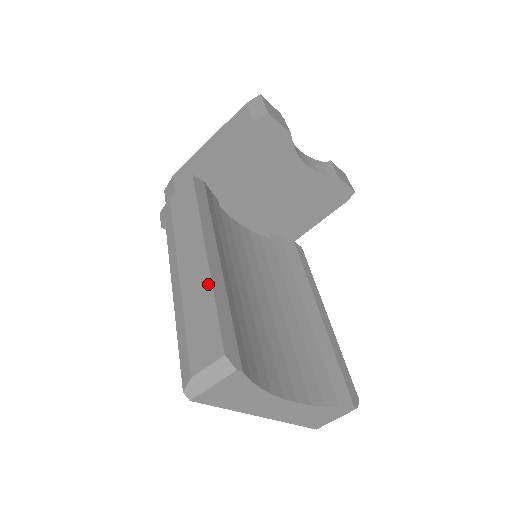
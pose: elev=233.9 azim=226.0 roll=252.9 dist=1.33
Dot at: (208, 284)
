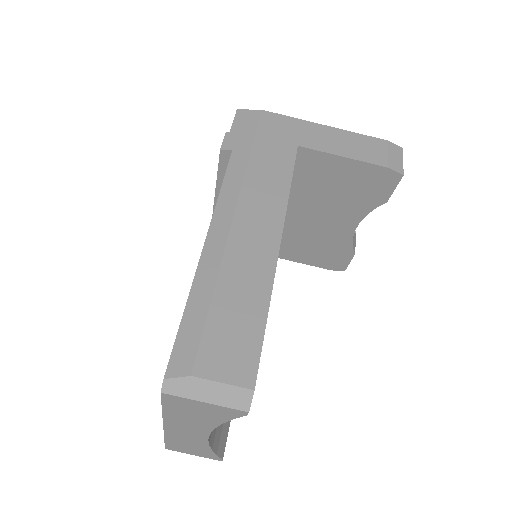
Dot at: (267, 286)
